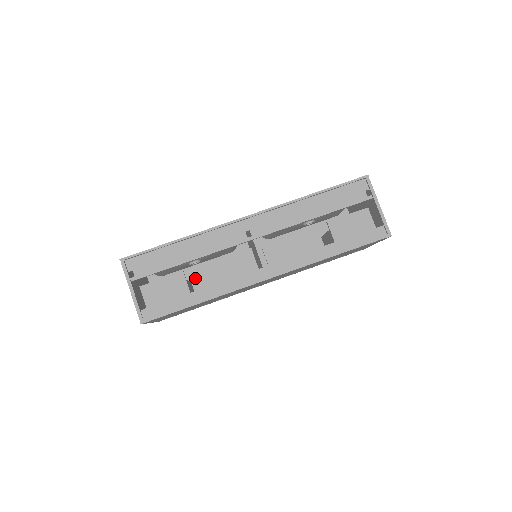
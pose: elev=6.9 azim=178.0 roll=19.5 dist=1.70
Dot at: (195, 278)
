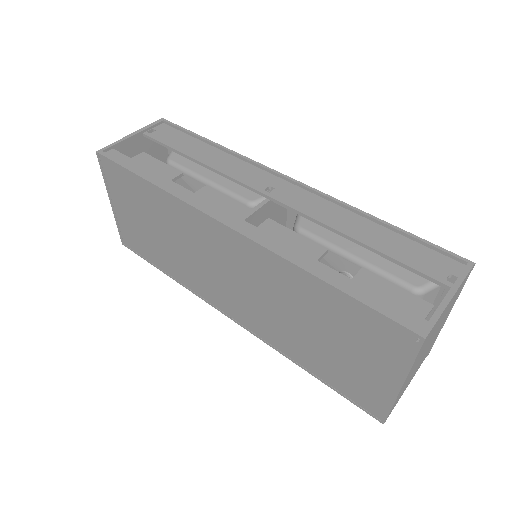
Dot at: occluded
